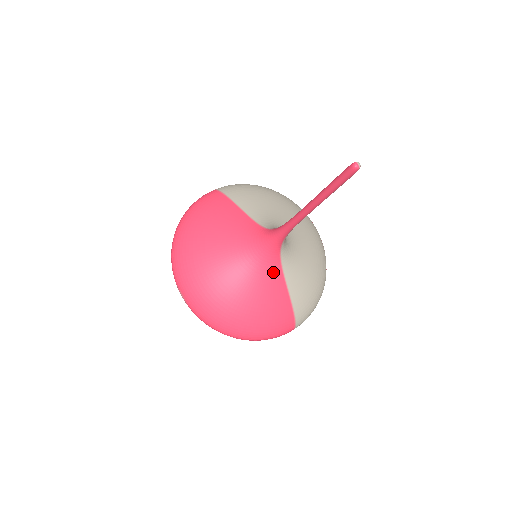
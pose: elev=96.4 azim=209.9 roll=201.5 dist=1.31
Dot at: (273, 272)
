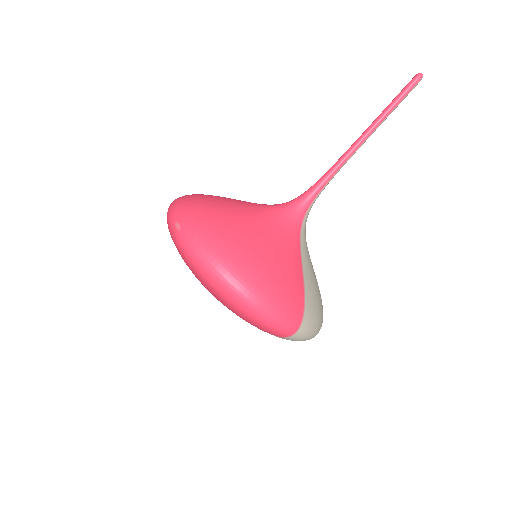
Dot at: (292, 236)
